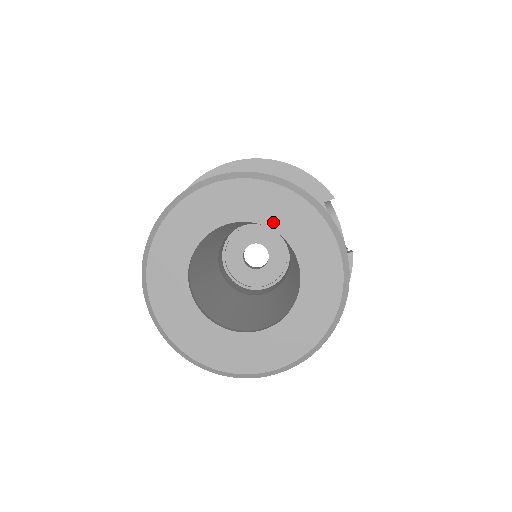
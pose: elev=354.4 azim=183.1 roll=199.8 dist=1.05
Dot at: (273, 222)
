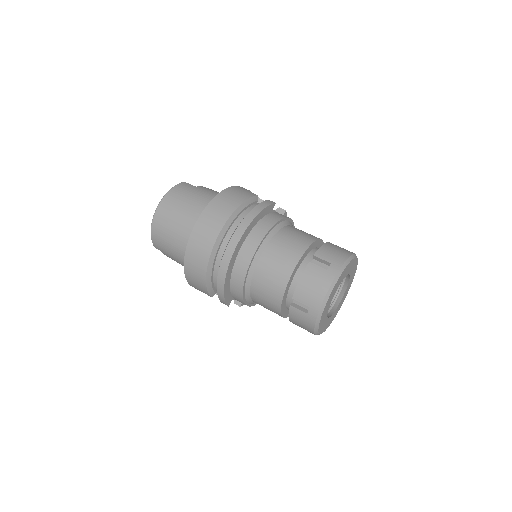
Dot at: (344, 277)
